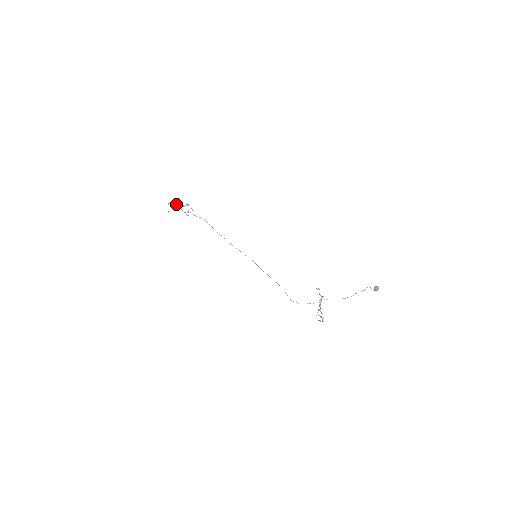
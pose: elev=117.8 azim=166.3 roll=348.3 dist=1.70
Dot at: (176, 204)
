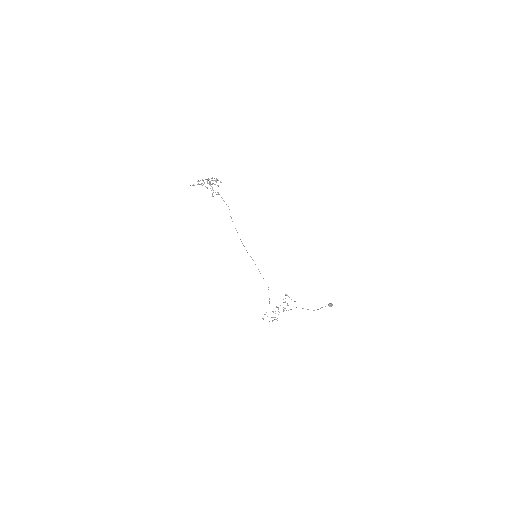
Dot at: (210, 181)
